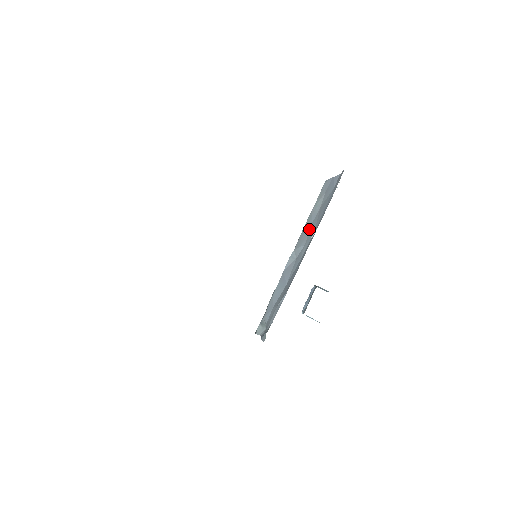
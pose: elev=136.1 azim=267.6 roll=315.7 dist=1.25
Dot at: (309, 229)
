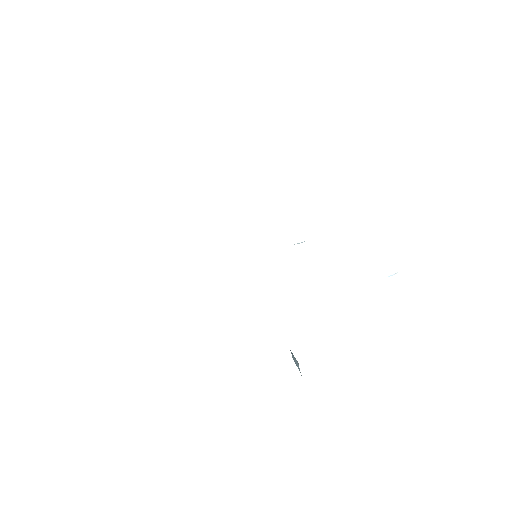
Dot at: occluded
